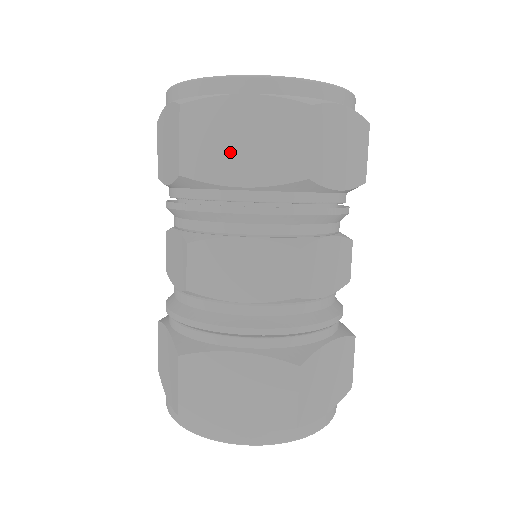
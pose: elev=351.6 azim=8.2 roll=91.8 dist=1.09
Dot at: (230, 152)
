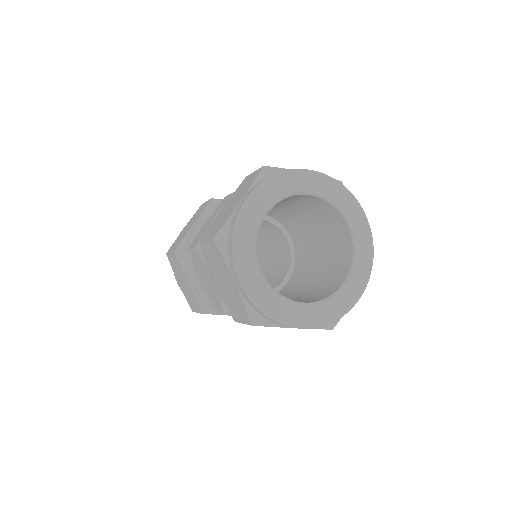
Dot at: (218, 274)
